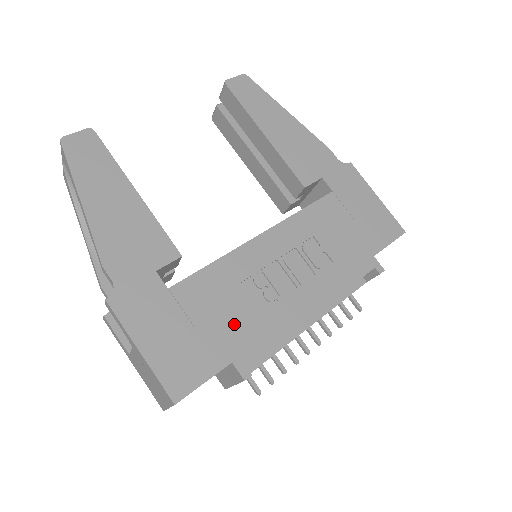
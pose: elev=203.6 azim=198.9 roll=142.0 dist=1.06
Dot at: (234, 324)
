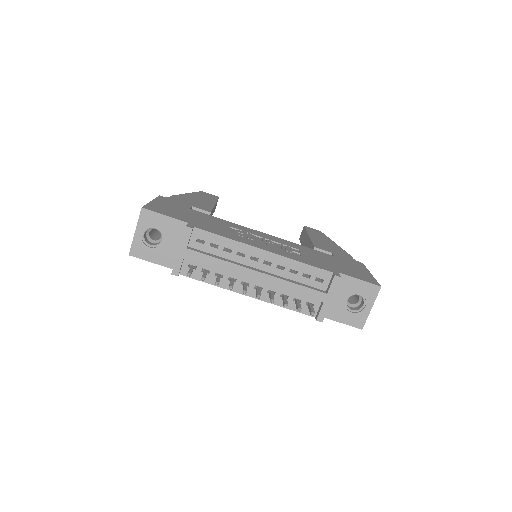
Dot at: (207, 224)
